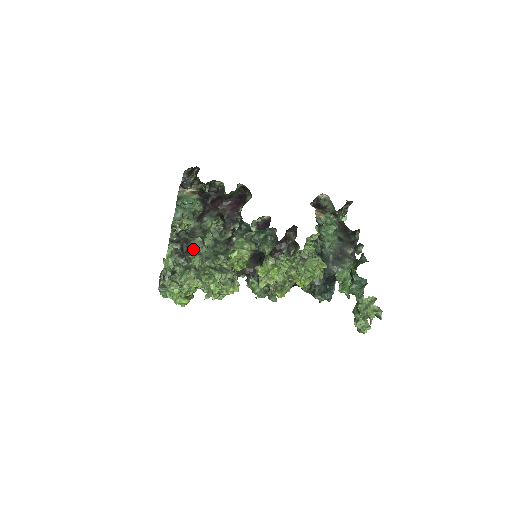
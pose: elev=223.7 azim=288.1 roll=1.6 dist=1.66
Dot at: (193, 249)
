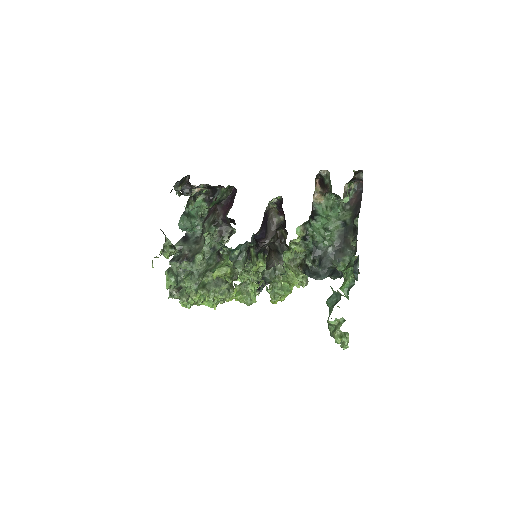
Dot at: (186, 269)
